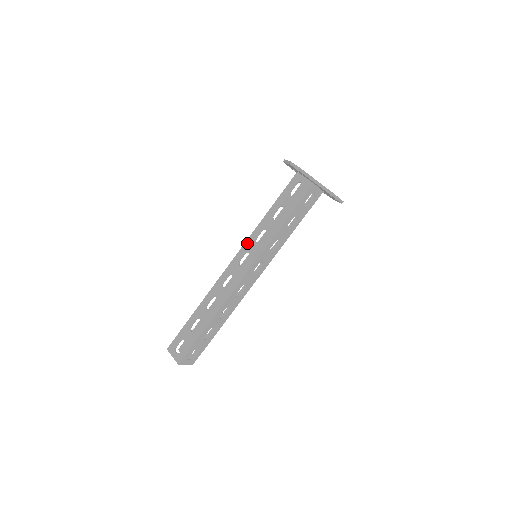
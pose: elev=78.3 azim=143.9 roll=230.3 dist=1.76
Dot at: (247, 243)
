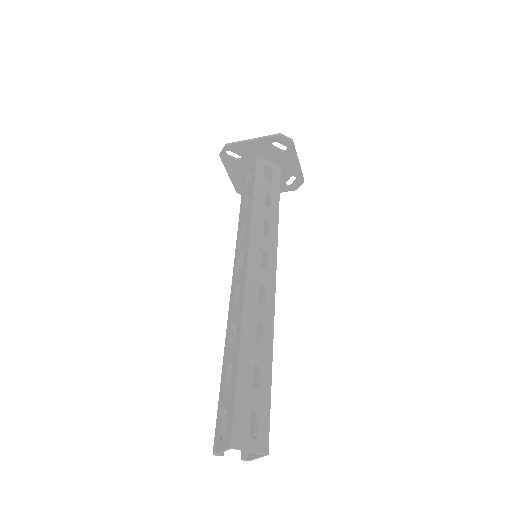
Dot at: (236, 251)
